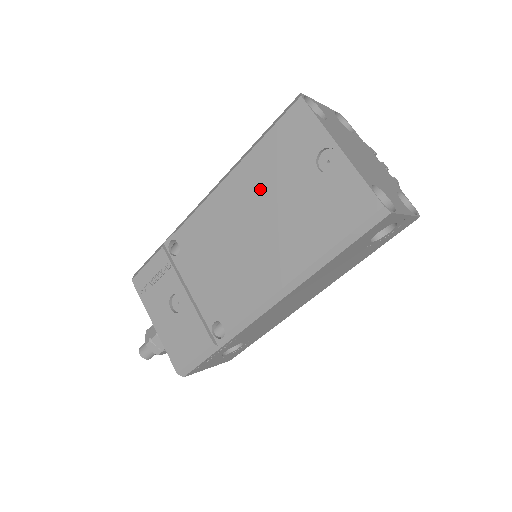
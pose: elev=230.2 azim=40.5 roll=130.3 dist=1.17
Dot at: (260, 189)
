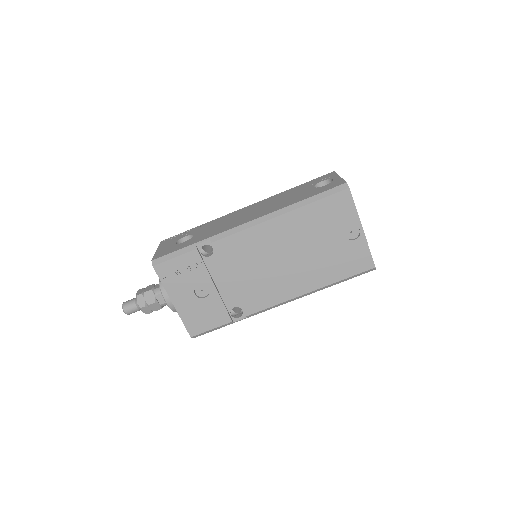
Dot at: (301, 234)
